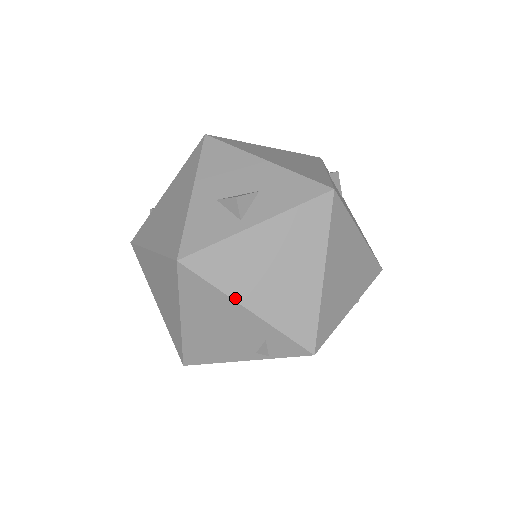
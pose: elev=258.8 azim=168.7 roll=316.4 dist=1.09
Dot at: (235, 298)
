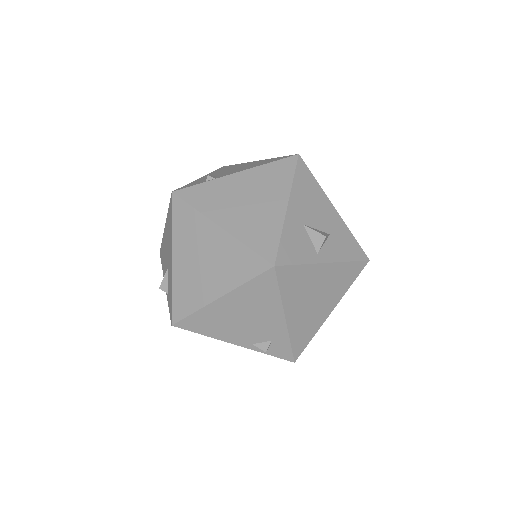
Dot at: (285, 308)
